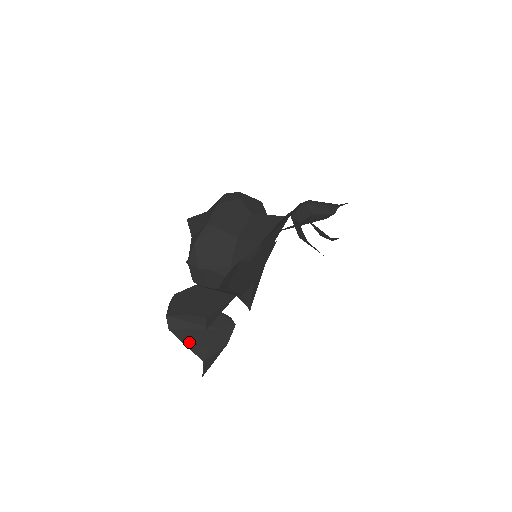
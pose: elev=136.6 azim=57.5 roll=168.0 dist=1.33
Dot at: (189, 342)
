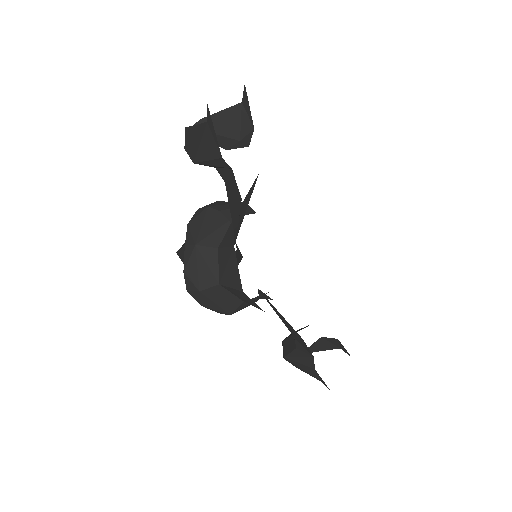
Dot at: (199, 128)
